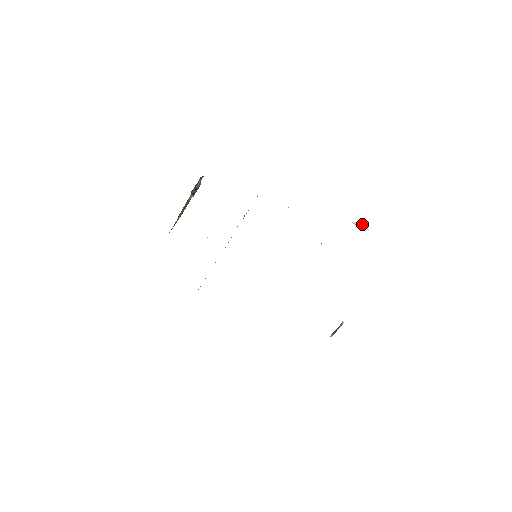
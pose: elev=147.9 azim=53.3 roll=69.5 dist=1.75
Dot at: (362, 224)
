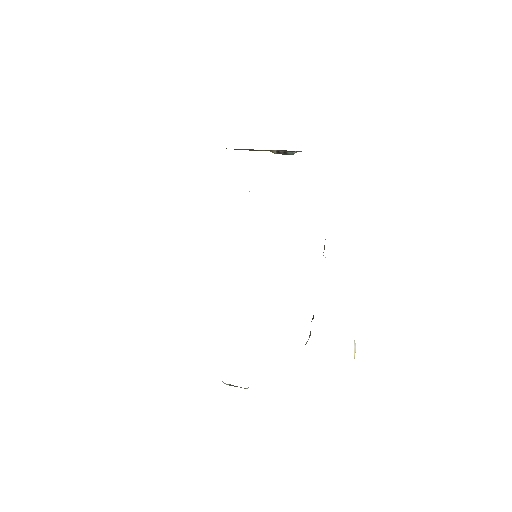
Dot at: occluded
